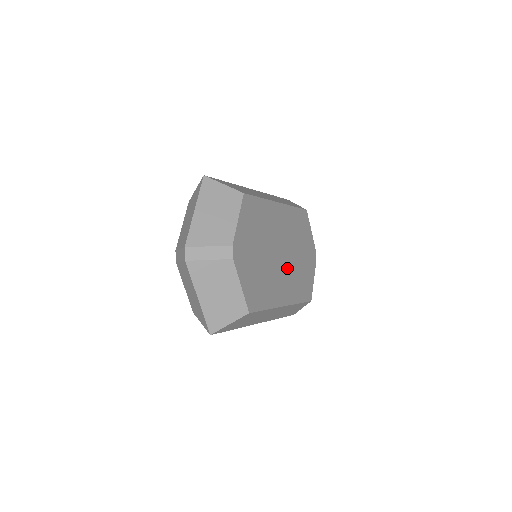
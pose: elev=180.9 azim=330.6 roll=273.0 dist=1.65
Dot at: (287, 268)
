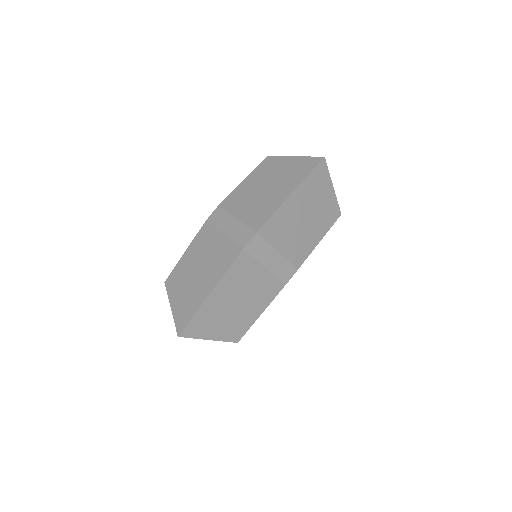
Dot at: occluded
